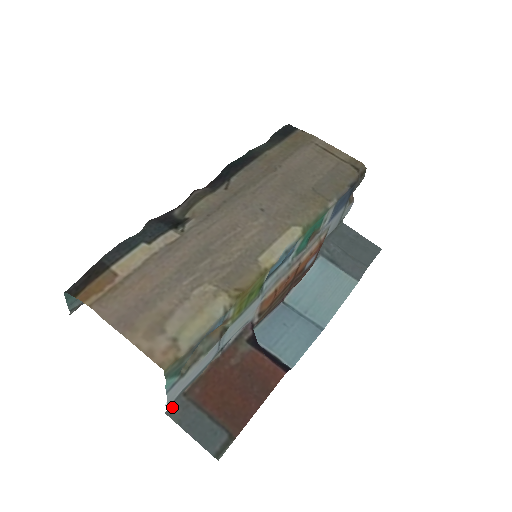
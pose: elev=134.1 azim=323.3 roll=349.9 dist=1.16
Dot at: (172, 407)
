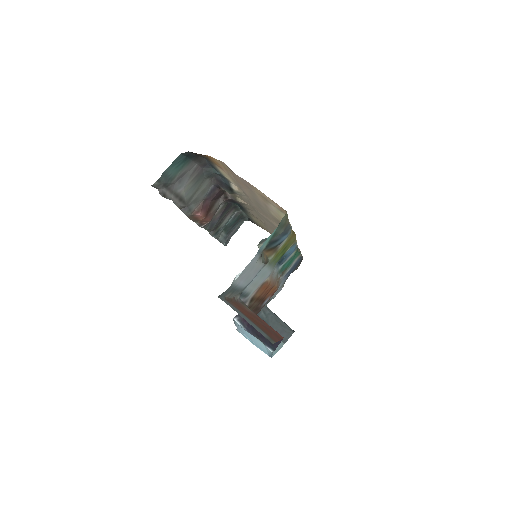
Dot at: (221, 298)
